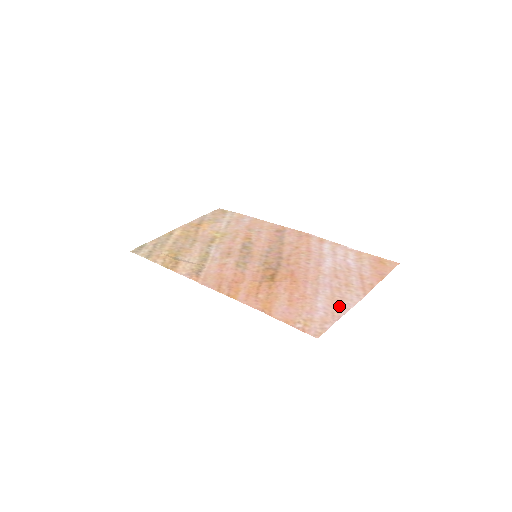
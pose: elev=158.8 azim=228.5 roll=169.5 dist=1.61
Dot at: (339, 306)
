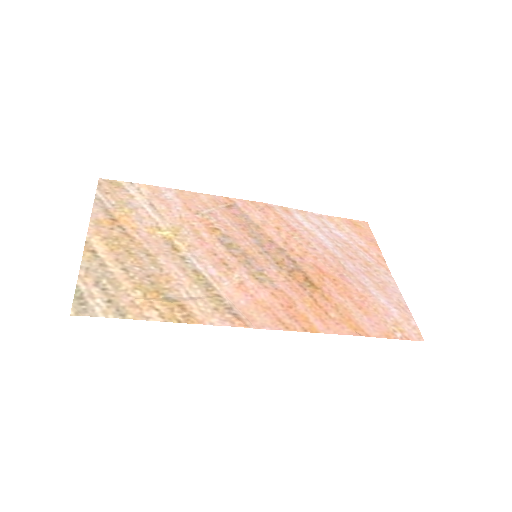
Dot at: (393, 294)
